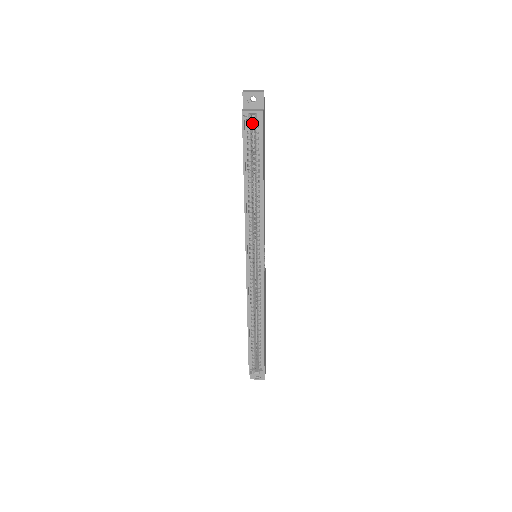
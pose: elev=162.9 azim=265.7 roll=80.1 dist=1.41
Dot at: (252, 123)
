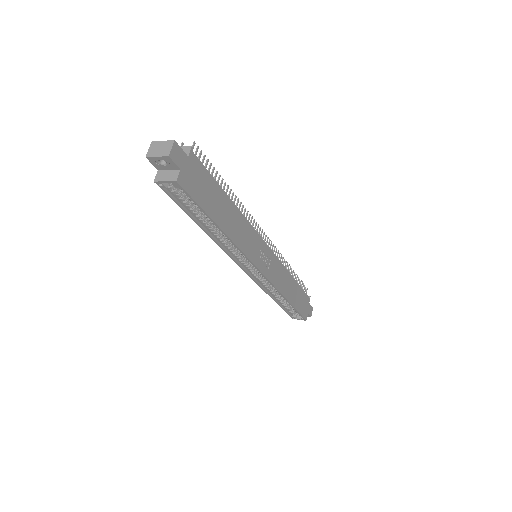
Dot at: occluded
